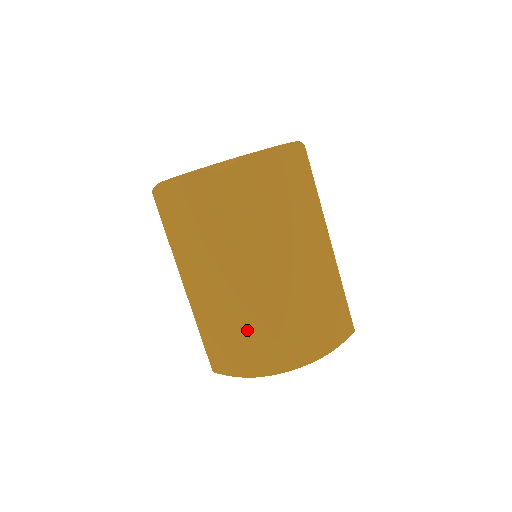
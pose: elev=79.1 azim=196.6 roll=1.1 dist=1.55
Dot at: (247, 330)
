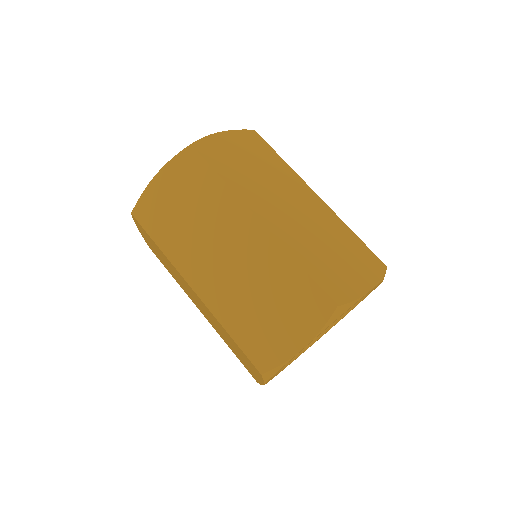
Dot at: (275, 290)
